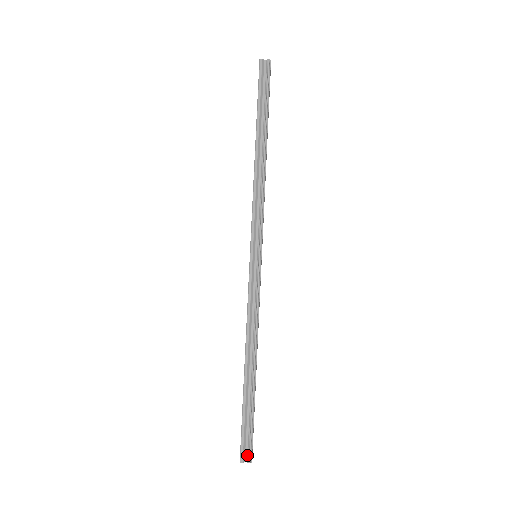
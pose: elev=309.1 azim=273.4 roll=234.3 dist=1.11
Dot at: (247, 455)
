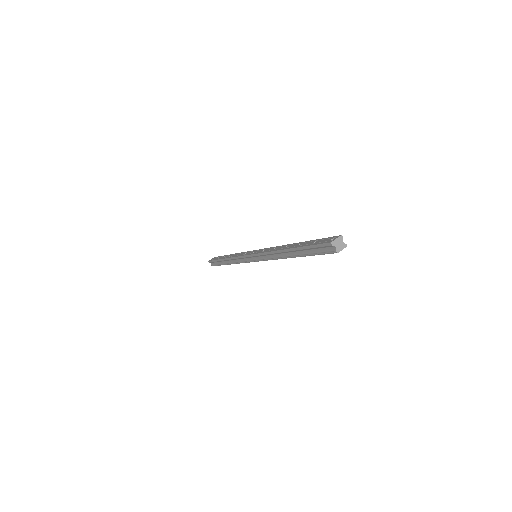
Dot at: (212, 264)
